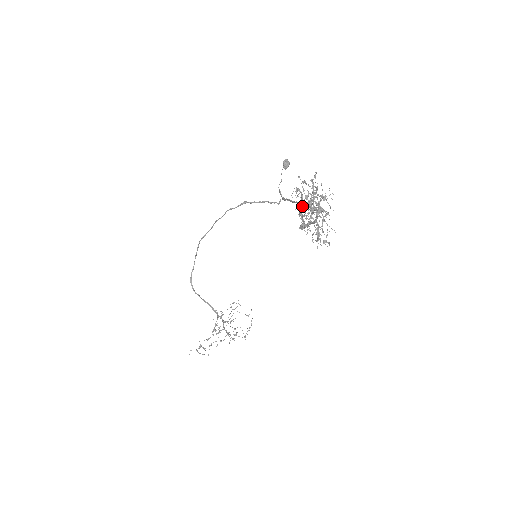
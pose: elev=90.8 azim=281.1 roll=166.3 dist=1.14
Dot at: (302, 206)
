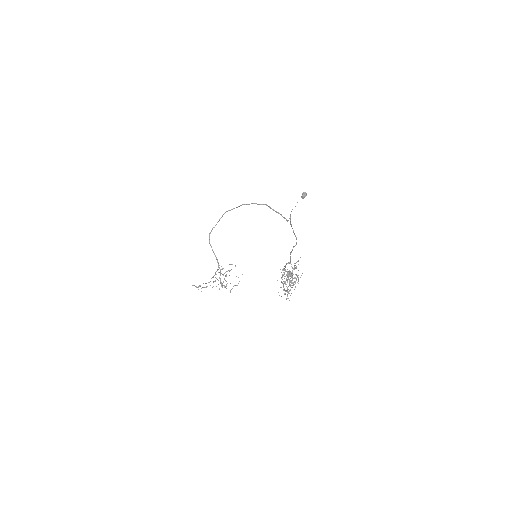
Dot at: (296, 242)
